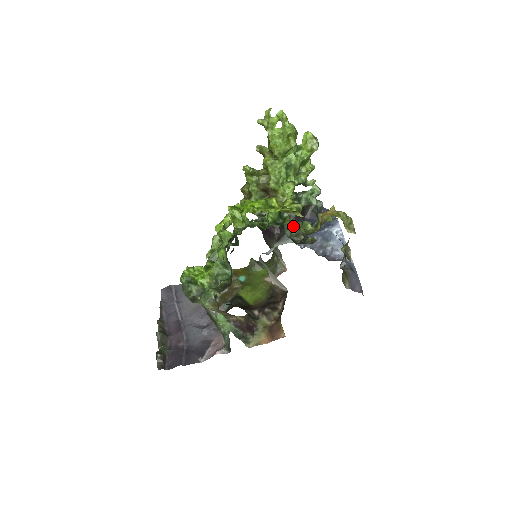
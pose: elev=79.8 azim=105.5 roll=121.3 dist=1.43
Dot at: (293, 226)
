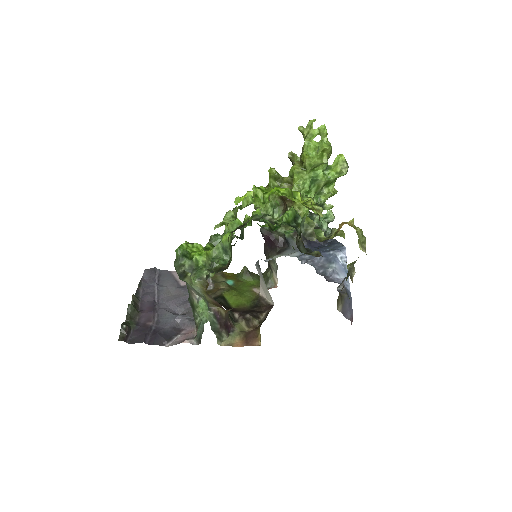
Dot at: (310, 224)
